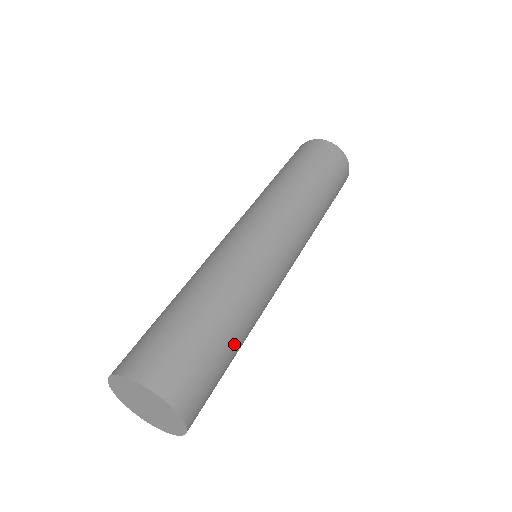
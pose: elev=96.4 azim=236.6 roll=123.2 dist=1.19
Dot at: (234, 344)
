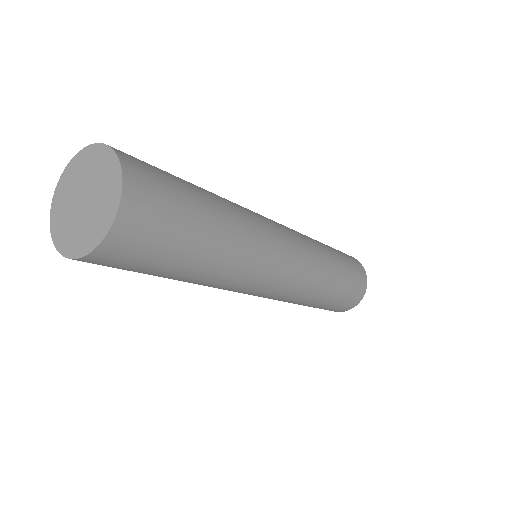
Dot at: (209, 219)
